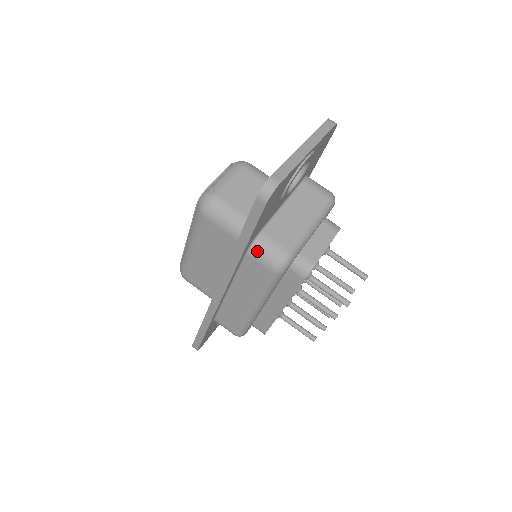
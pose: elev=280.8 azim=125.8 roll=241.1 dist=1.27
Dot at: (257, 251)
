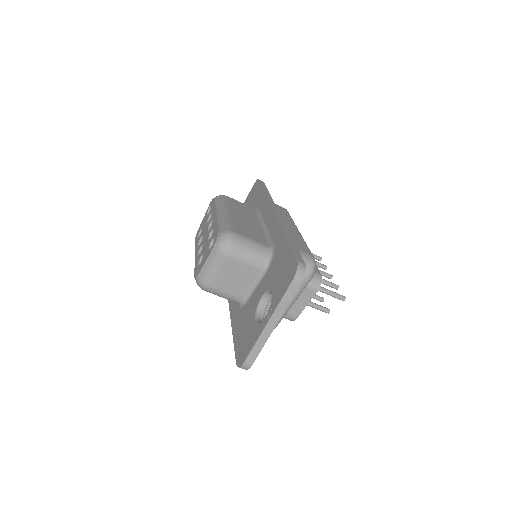
Dot at: occluded
